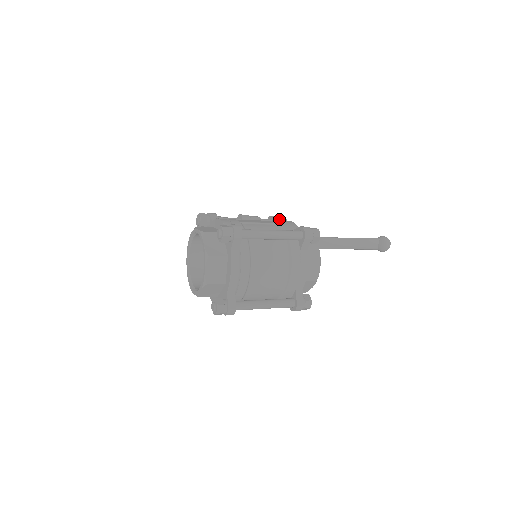
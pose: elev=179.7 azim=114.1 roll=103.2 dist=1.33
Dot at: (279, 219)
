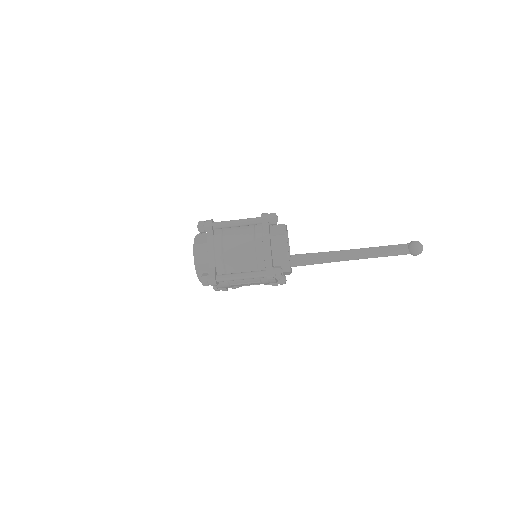
Dot at: occluded
